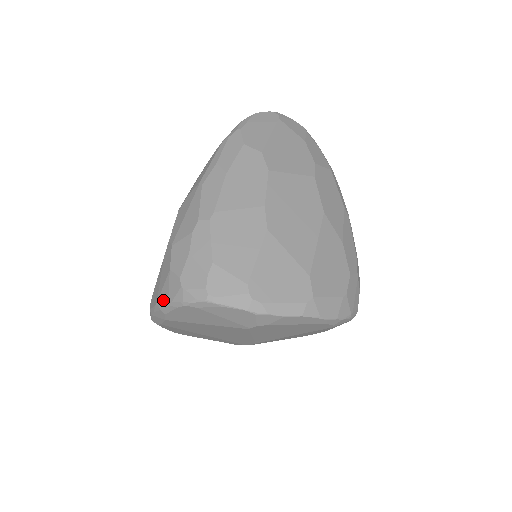
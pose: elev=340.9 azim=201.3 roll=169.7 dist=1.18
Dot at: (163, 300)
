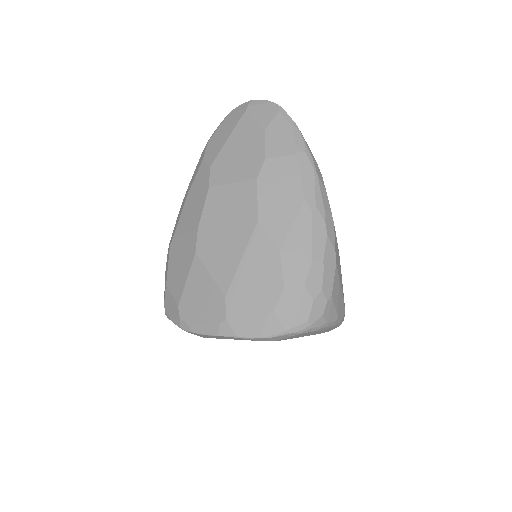
Dot at: occluded
